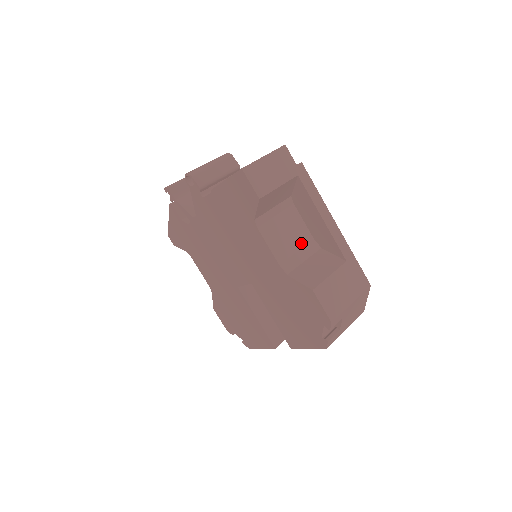
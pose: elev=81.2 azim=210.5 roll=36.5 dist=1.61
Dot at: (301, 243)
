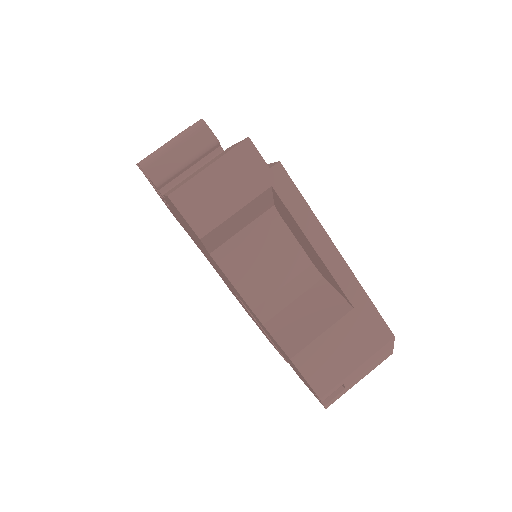
Dot at: (290, 273)
